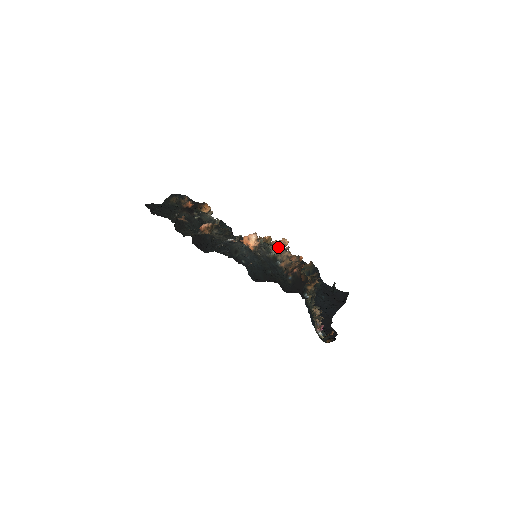
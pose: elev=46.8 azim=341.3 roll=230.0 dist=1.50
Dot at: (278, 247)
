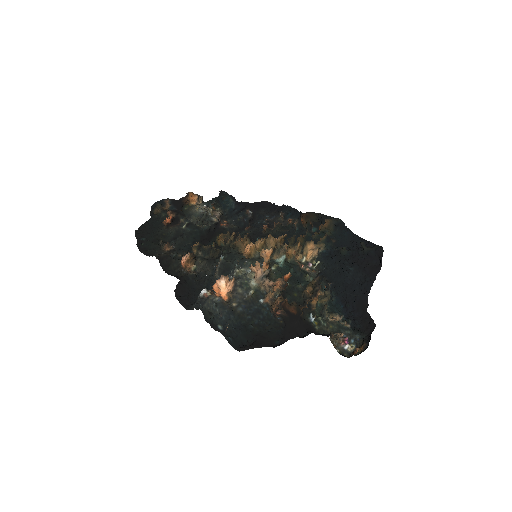
Dot at: (256, 274)
